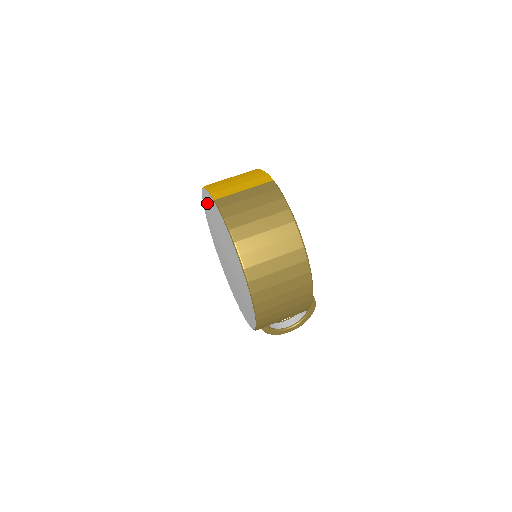
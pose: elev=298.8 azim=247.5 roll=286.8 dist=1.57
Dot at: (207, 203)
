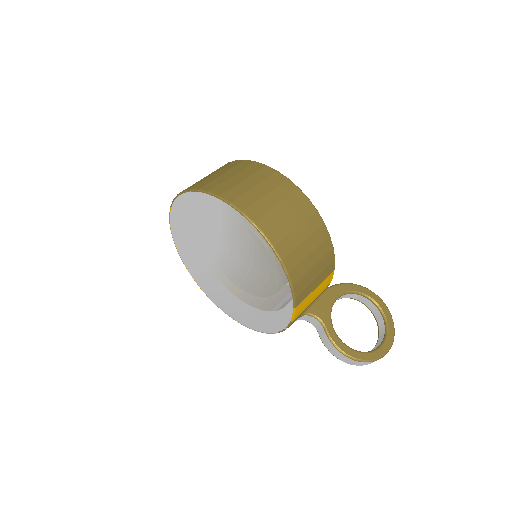
Dot at: (186, 253)
